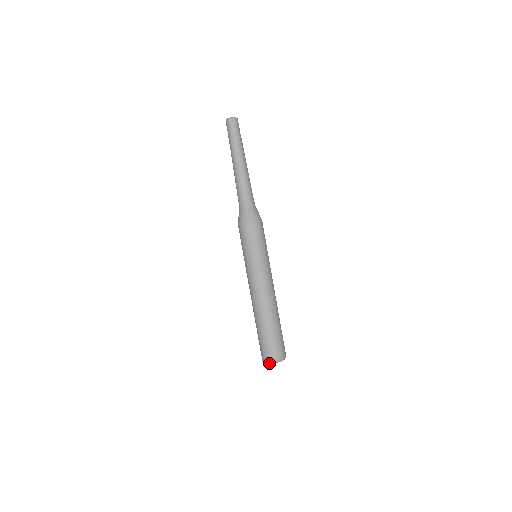
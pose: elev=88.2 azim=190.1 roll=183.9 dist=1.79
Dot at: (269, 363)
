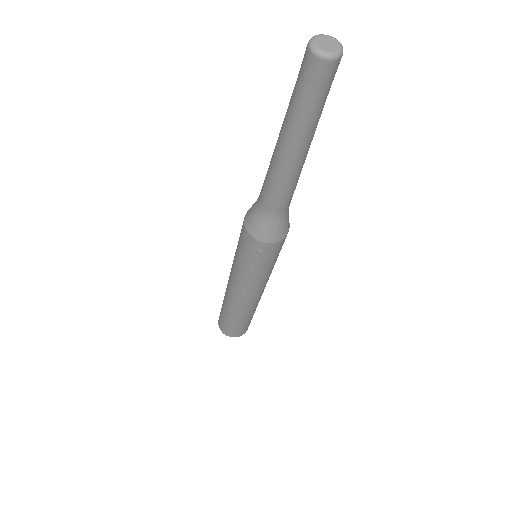
Dot at: (223, 332)
